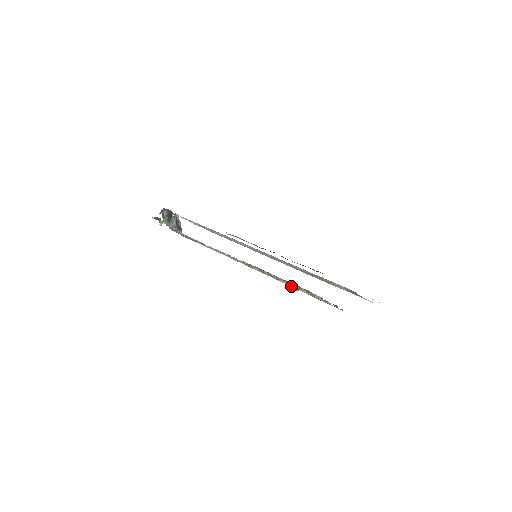
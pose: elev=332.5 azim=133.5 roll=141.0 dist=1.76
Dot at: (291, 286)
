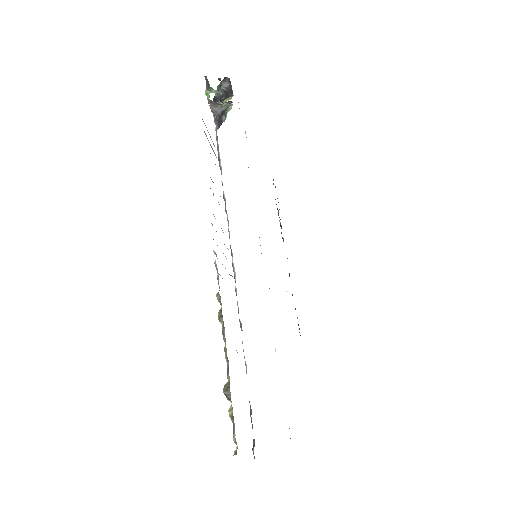
Dot at: occluded
